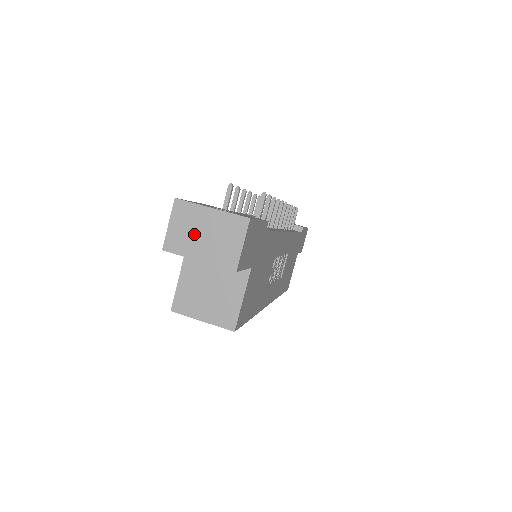
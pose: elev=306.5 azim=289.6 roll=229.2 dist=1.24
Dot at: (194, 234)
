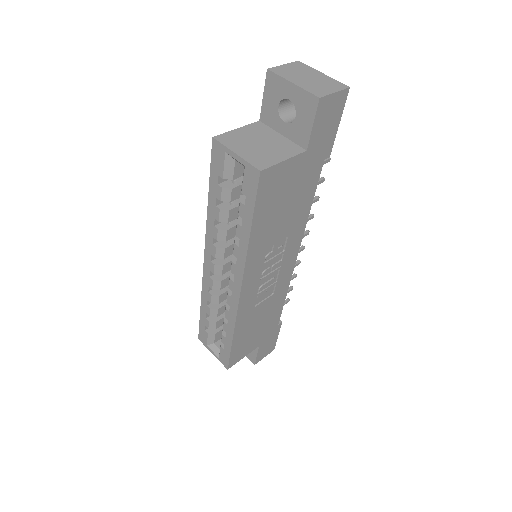
Dot at: (300, 74)
